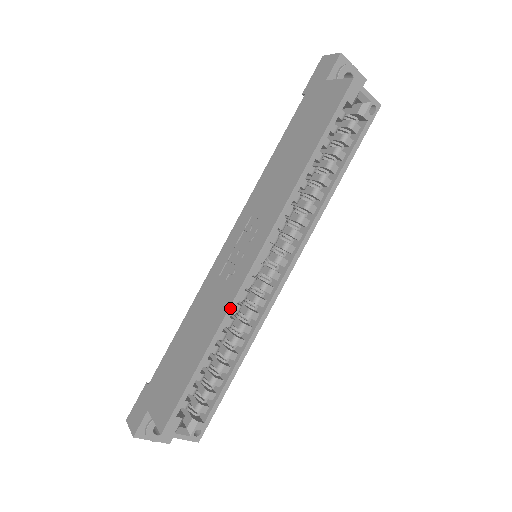
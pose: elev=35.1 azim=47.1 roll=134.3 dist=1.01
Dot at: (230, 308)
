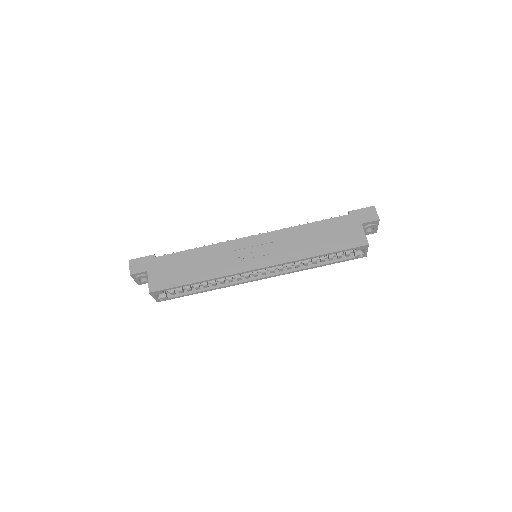
Dot at: (227, 276)
